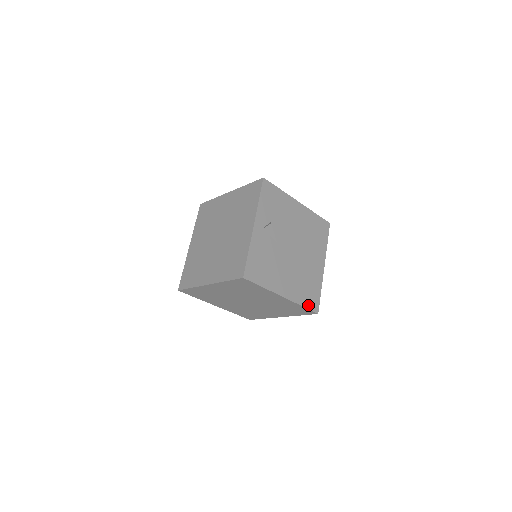
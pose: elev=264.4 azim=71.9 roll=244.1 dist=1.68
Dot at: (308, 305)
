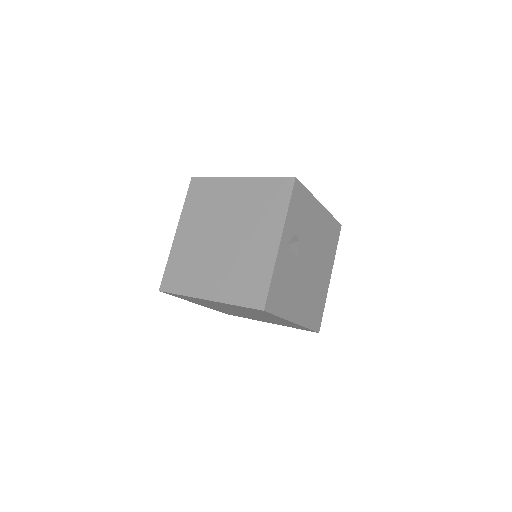
Dot at: (313, 326)
